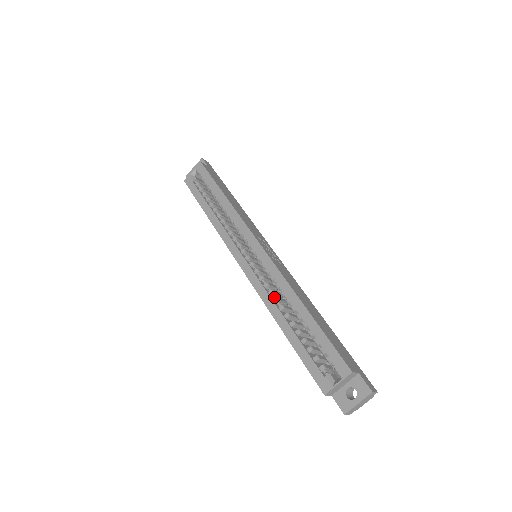
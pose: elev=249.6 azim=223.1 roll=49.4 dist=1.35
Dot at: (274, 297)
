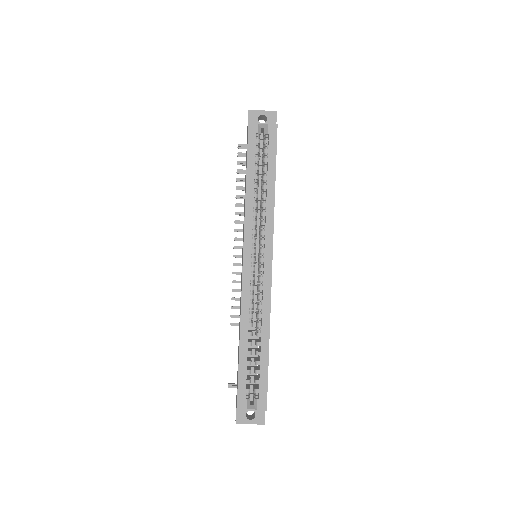
Dot at: (251, 312)
